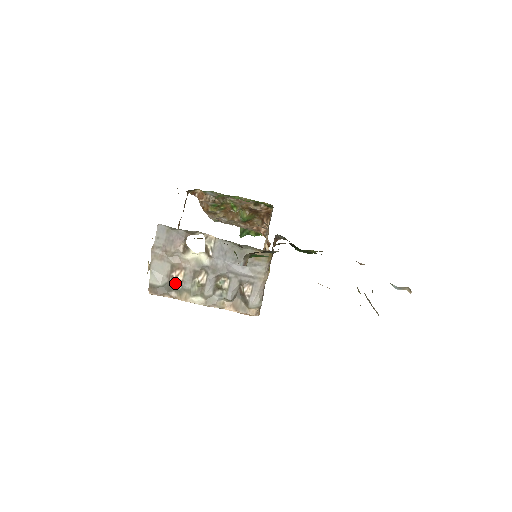
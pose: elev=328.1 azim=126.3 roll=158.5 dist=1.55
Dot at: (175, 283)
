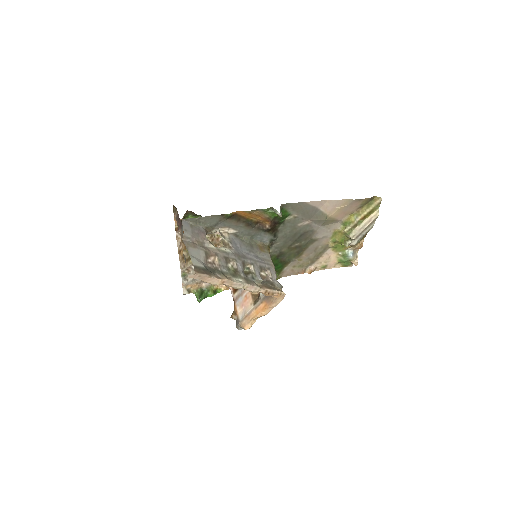
Dot at: (214, 266)
